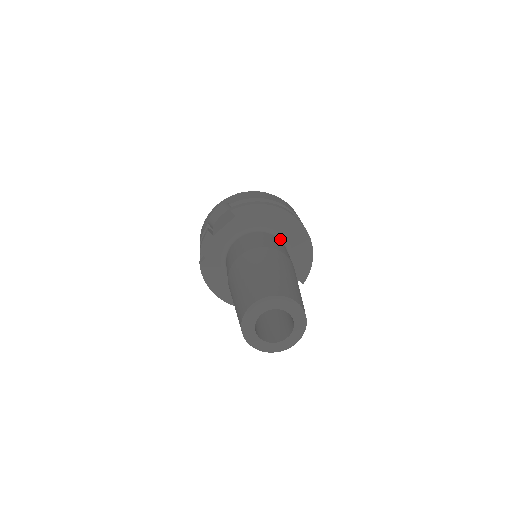
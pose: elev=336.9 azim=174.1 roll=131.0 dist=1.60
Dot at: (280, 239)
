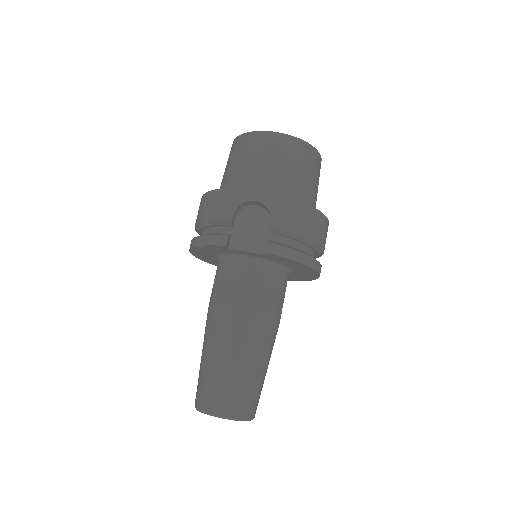
Dot at: (289, 274)
